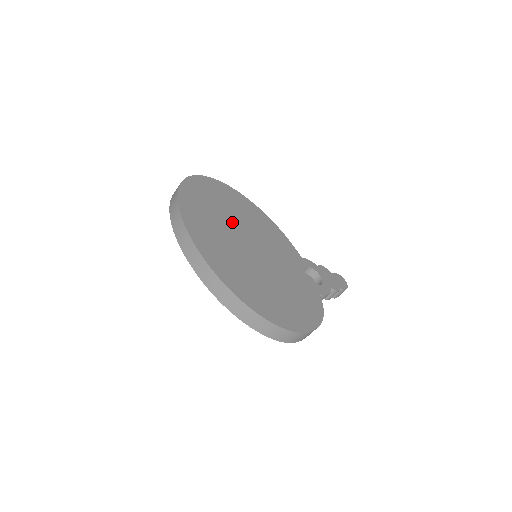
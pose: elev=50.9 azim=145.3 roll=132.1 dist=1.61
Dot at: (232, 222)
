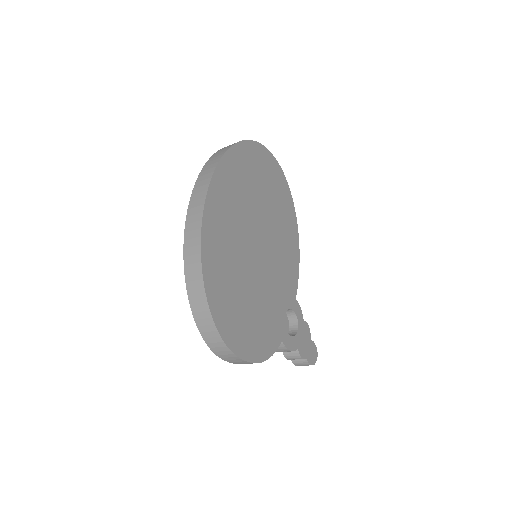
Dot at: (262, 210)
